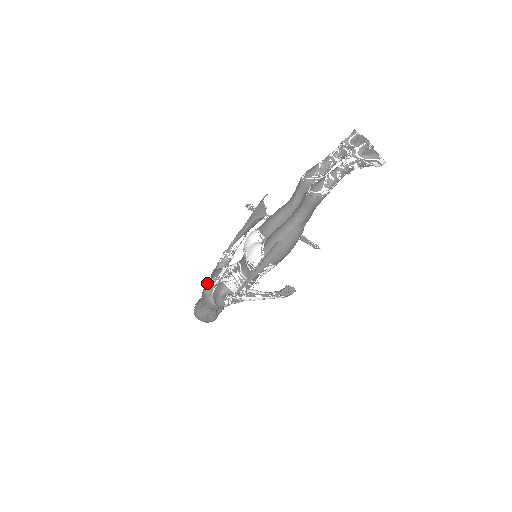
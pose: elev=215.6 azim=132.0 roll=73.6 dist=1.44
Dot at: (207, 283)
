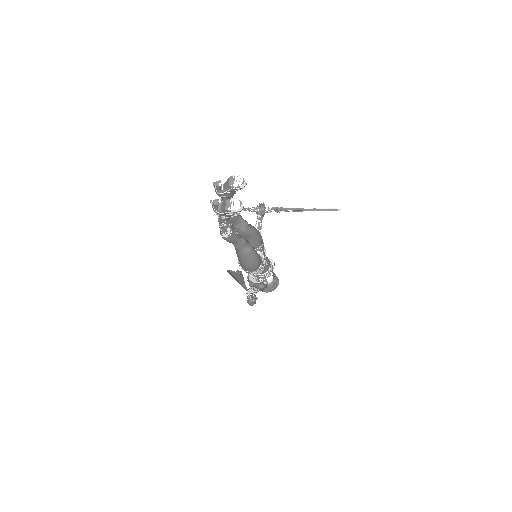
Dot at: occluded
